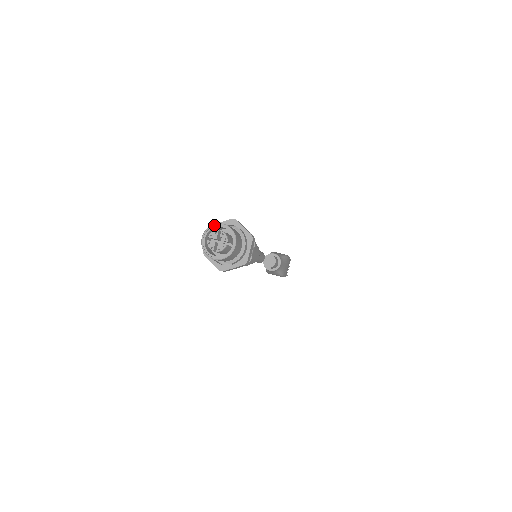
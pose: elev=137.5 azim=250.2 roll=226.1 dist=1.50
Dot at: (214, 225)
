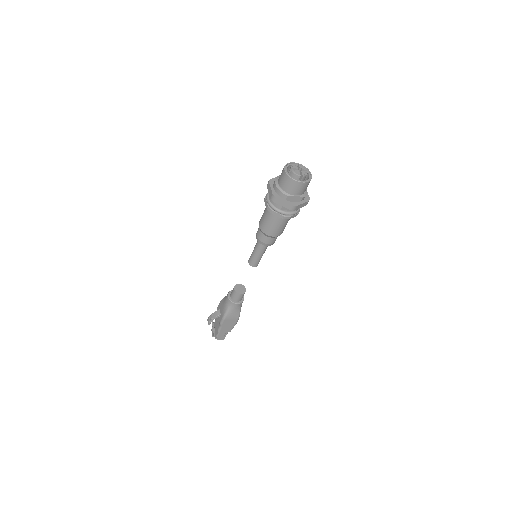
Dot at: (289, 163)
